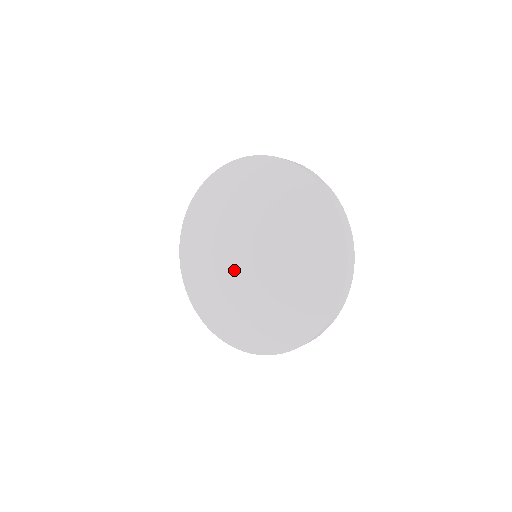
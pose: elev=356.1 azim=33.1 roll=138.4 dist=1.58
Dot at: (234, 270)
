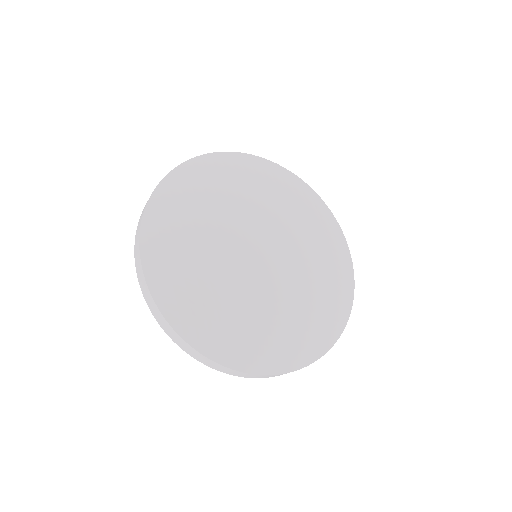
Dot at: (247, 251)
